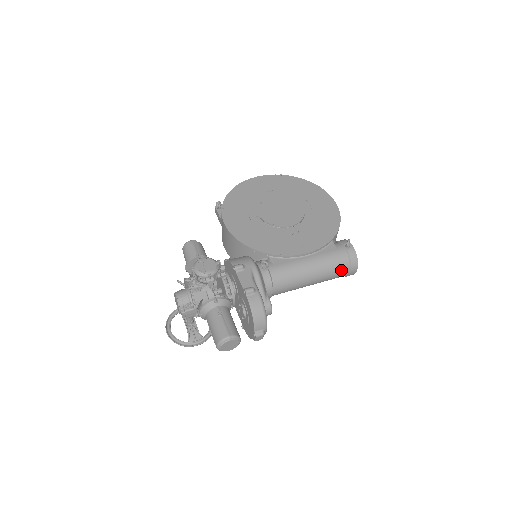
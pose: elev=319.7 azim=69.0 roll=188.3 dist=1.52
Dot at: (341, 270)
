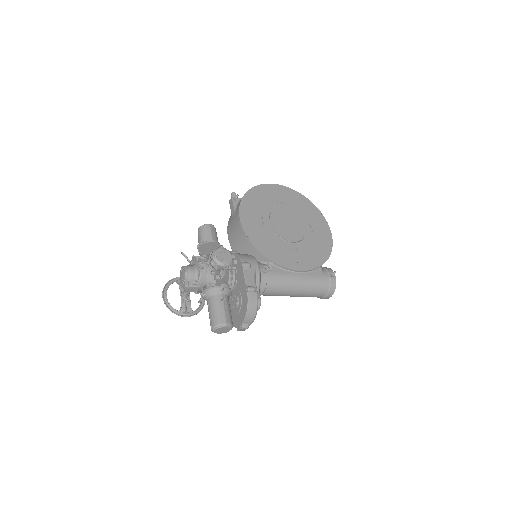
Dot at: (320, 293)
